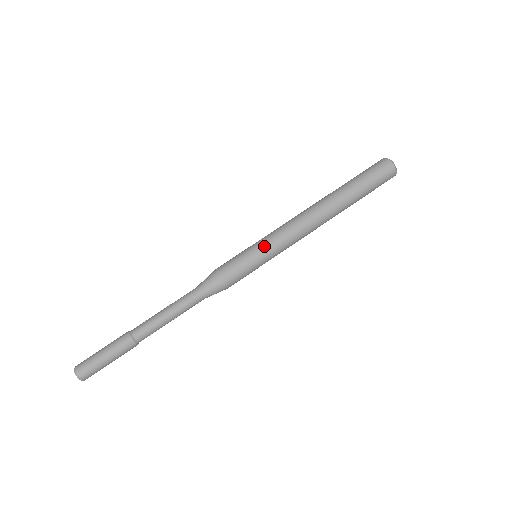
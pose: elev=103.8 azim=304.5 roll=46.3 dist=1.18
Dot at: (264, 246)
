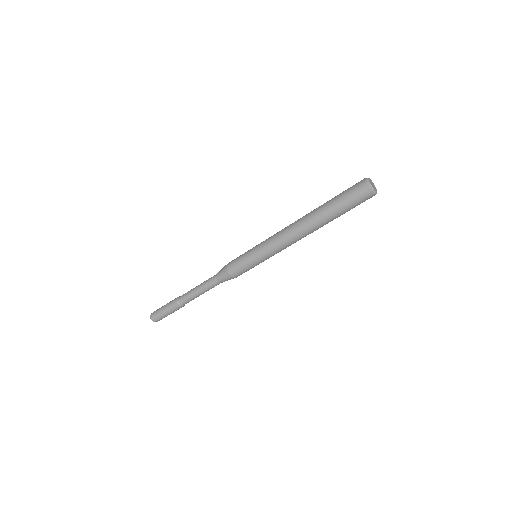
Dot at: (259, 254)
